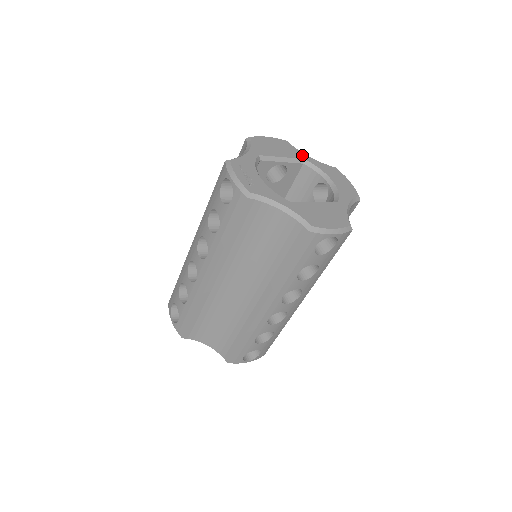
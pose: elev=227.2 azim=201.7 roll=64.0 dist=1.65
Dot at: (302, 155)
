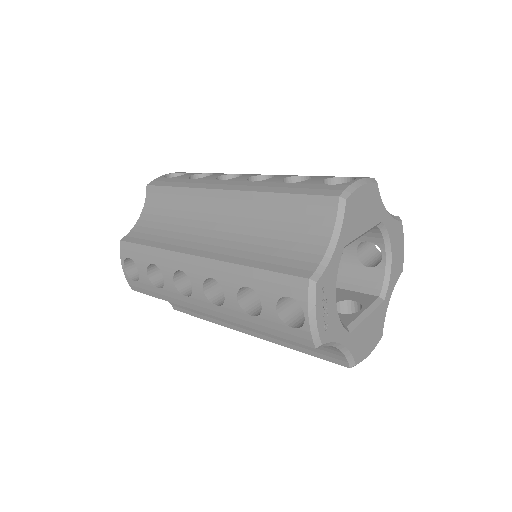
Dot at: (382, 213)
